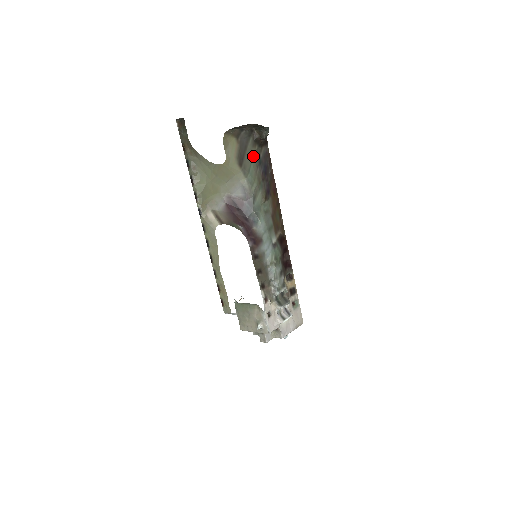
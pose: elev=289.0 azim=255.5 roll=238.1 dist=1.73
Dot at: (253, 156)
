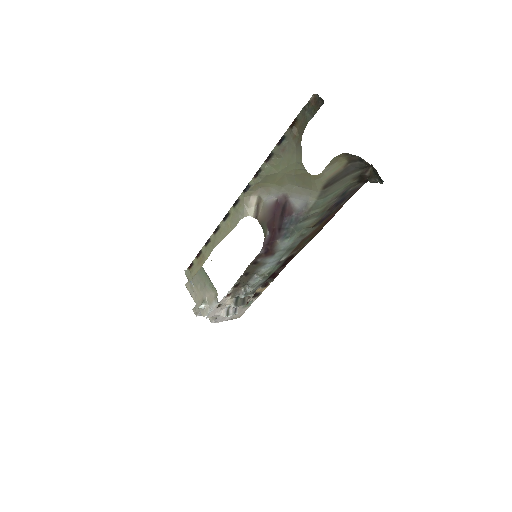
Dot at: (344, 186)
